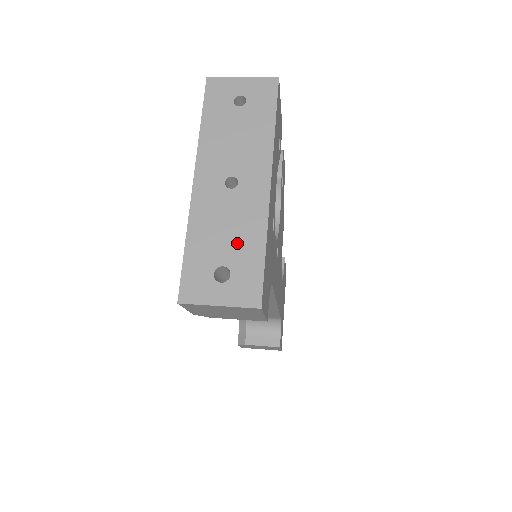
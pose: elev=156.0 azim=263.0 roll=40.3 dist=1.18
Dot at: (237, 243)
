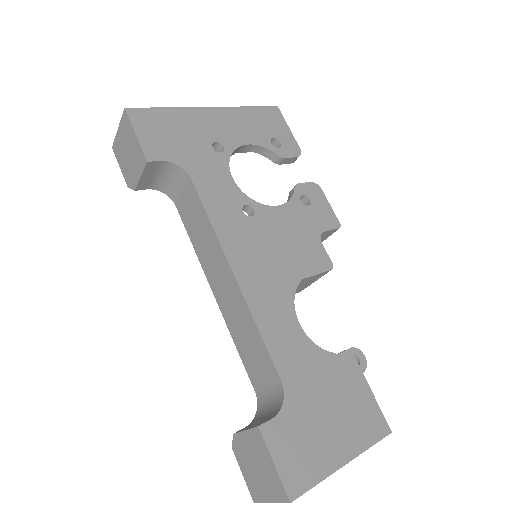
Dot at: occluded
